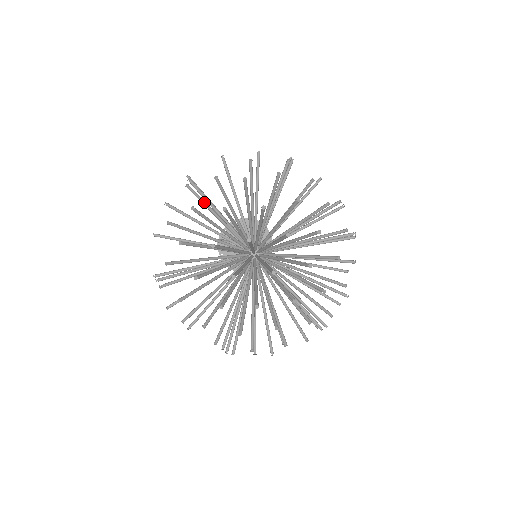
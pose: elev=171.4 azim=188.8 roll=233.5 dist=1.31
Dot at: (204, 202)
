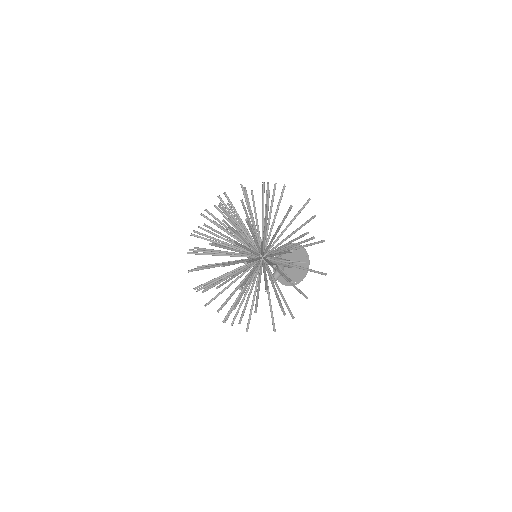
Dot at: occluded
